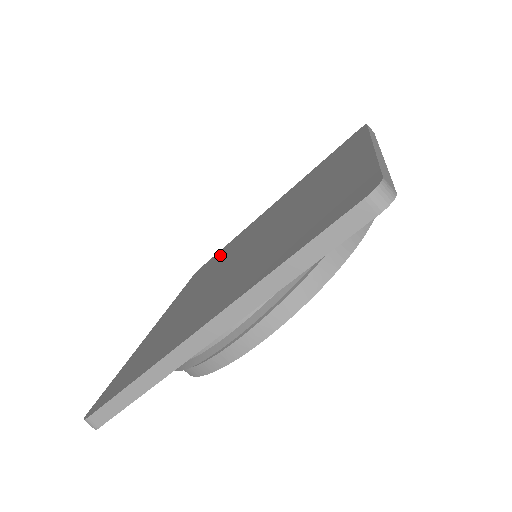
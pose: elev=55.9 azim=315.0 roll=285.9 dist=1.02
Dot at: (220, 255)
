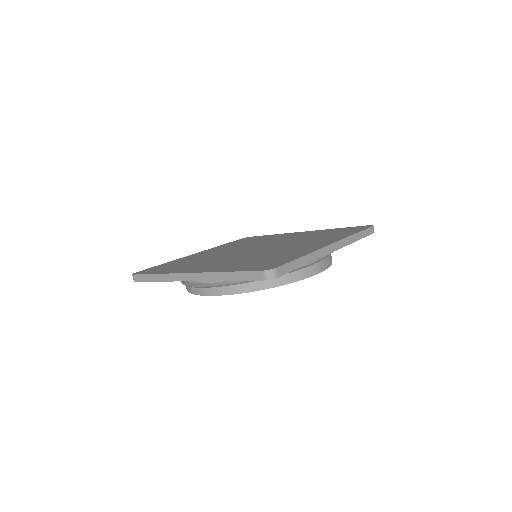
Dot at: (257, 239)
